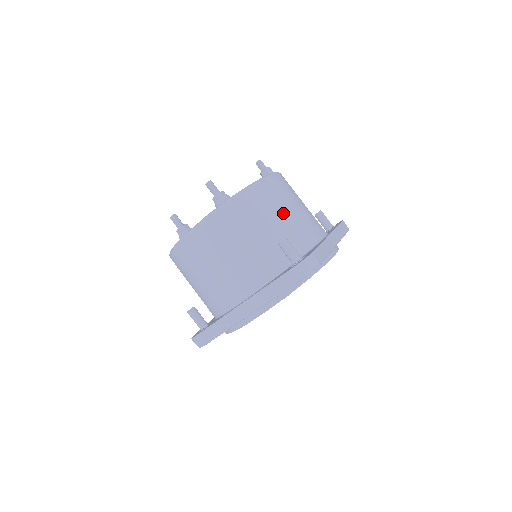
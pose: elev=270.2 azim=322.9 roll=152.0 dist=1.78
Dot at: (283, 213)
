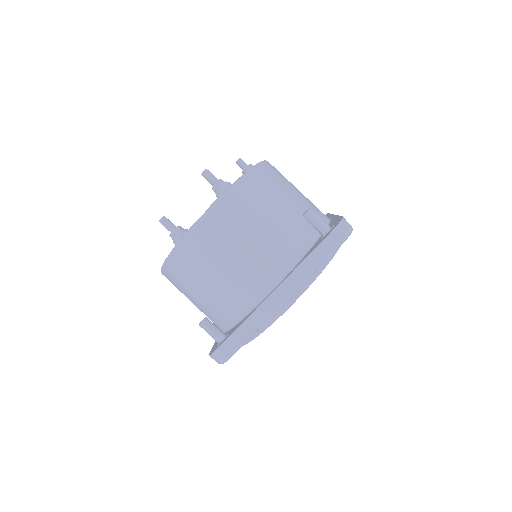
Dot at: (291, 193)
